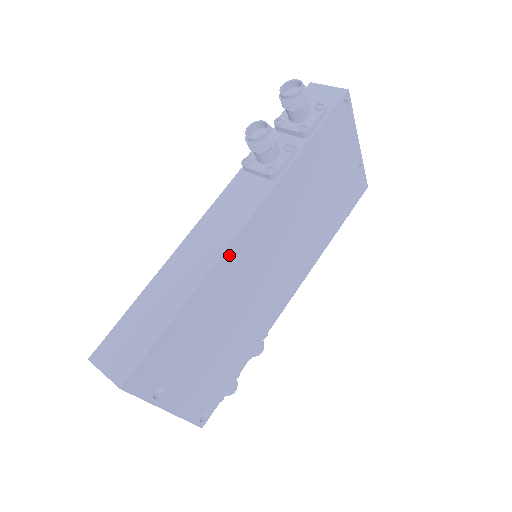
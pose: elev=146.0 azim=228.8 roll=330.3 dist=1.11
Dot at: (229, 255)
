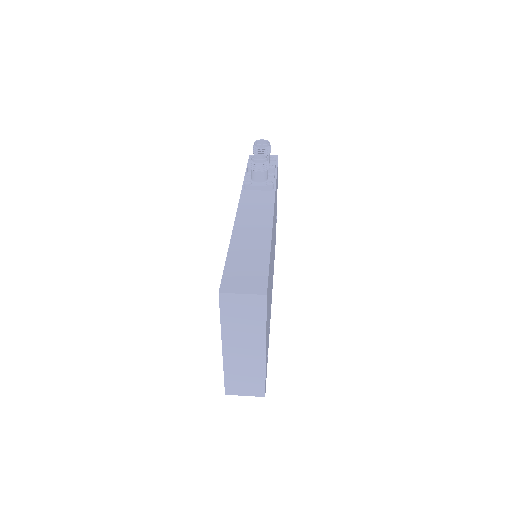
Dot at: occluded
